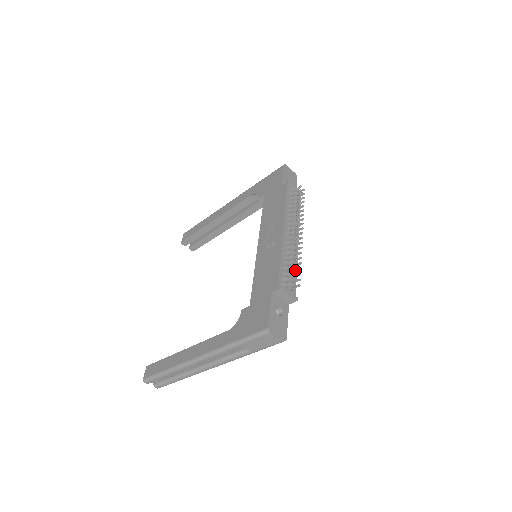
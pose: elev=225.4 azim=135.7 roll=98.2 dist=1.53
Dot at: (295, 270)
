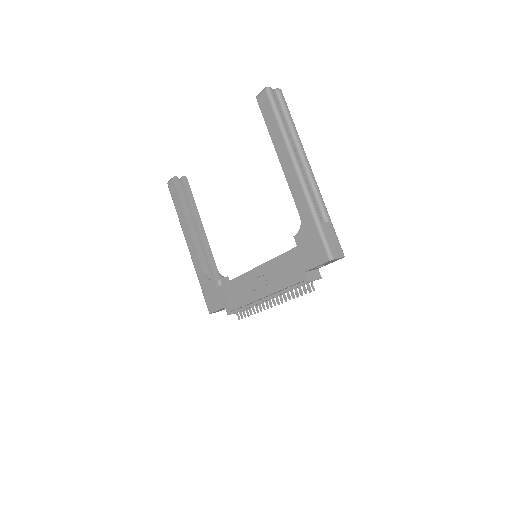
Dot at: occluded
